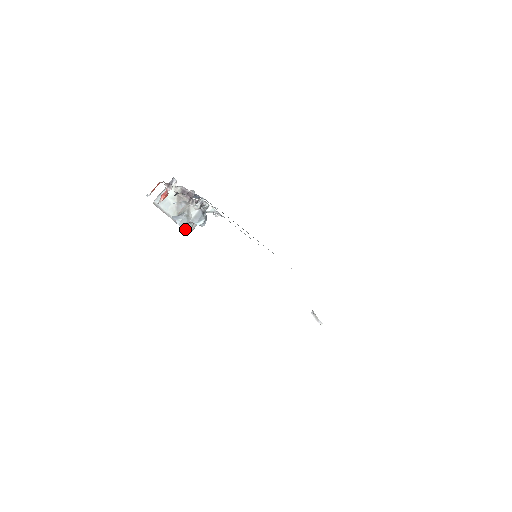
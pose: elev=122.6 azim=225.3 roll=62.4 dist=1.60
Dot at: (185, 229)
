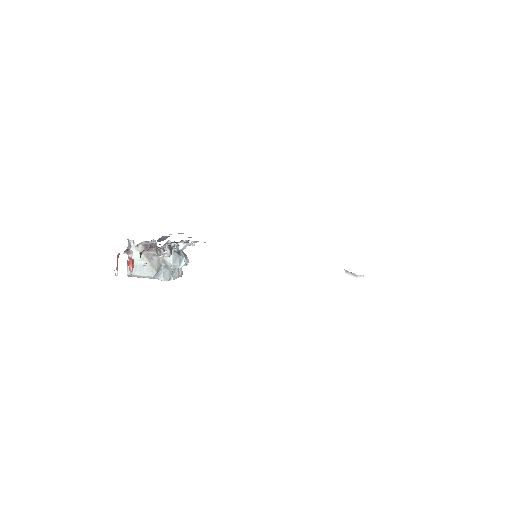
Dot at: (173, 279)
